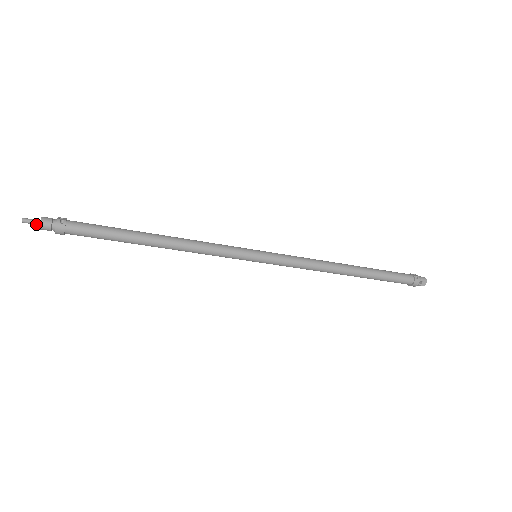
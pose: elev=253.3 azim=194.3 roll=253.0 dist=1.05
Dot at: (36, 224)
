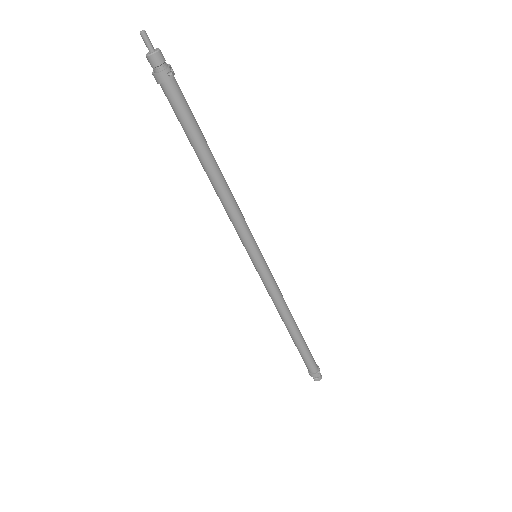
Dot at: (148, 48)
